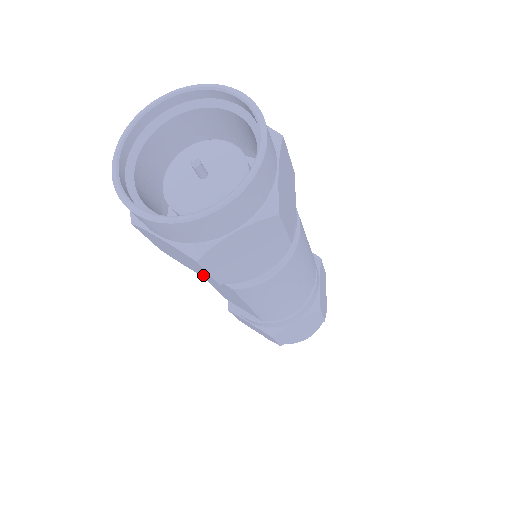
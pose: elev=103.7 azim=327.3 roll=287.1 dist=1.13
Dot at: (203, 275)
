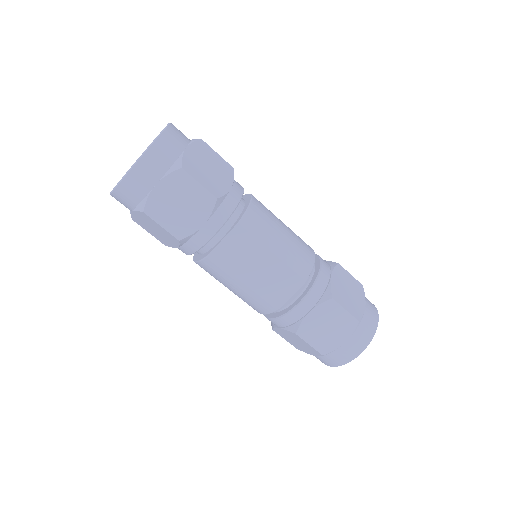
Dot at: (206, 209)
